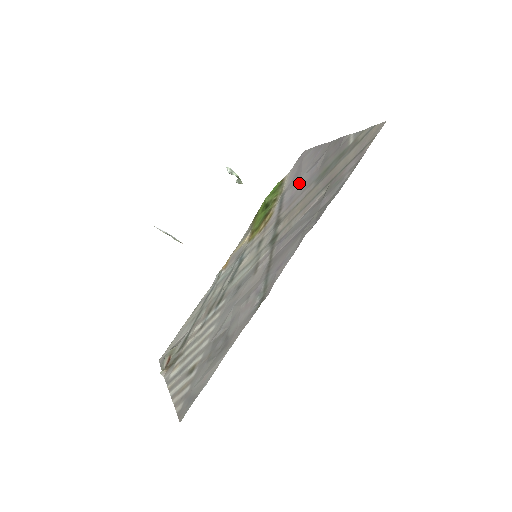
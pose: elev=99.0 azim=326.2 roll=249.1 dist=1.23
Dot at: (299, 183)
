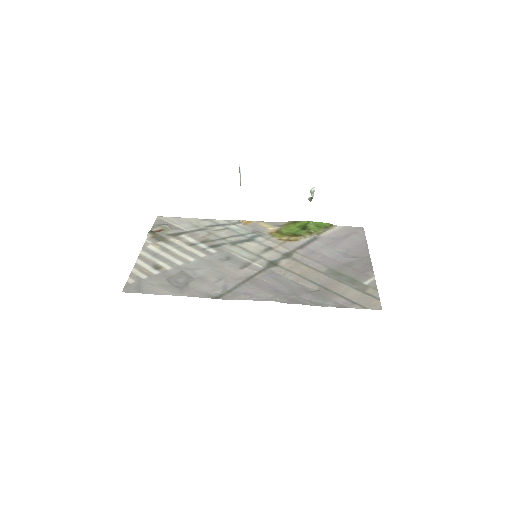
Dot at: (327, 251)
